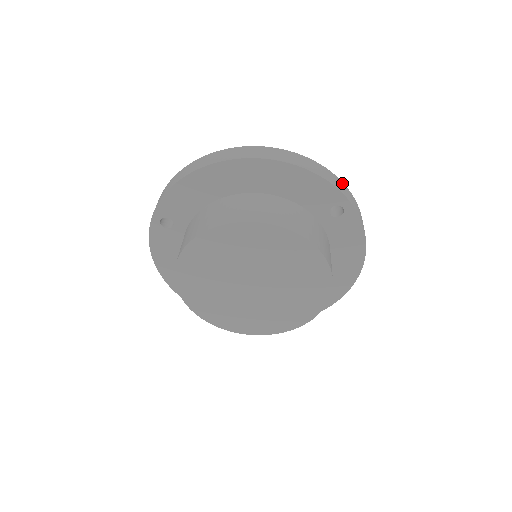
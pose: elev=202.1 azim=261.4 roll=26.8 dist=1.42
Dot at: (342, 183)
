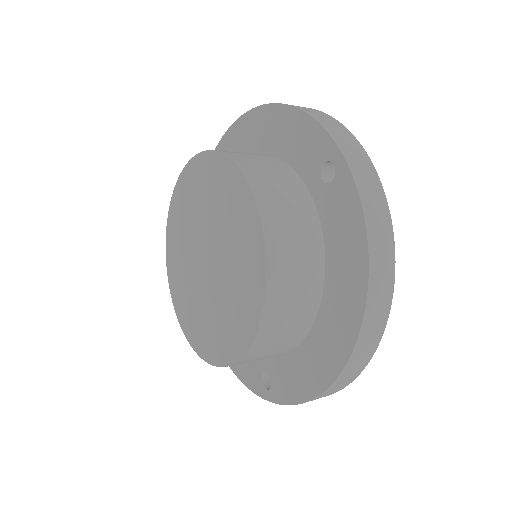
Dot at: (357, 142)
